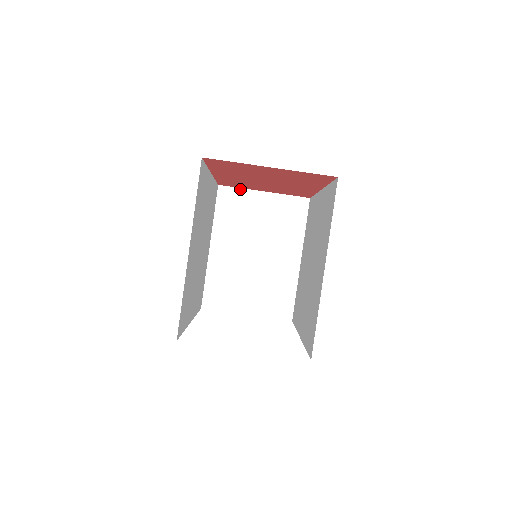
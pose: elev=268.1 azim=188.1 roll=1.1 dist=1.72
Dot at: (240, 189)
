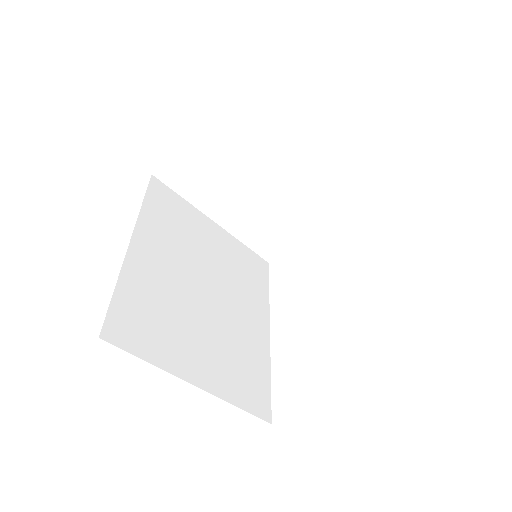
Dot at: (172, 157)
